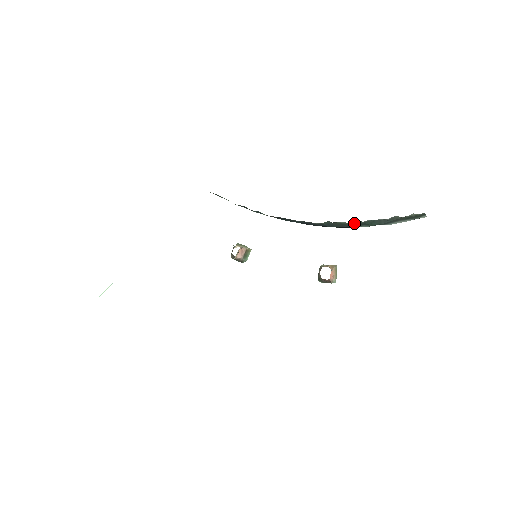
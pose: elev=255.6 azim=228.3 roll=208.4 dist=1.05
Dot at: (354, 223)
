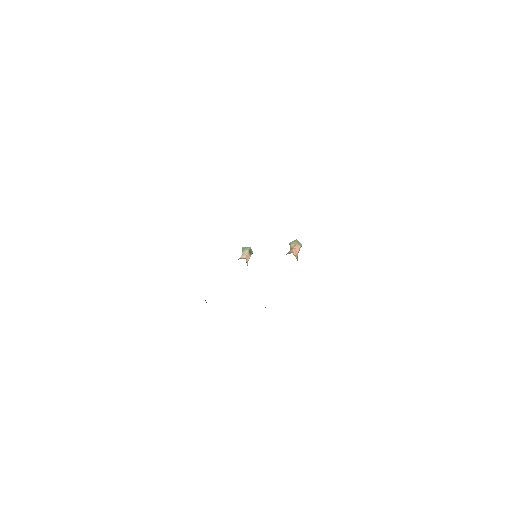
Dot at: occluded
